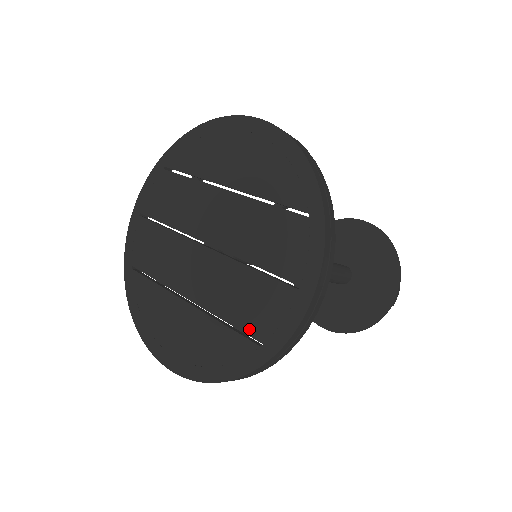
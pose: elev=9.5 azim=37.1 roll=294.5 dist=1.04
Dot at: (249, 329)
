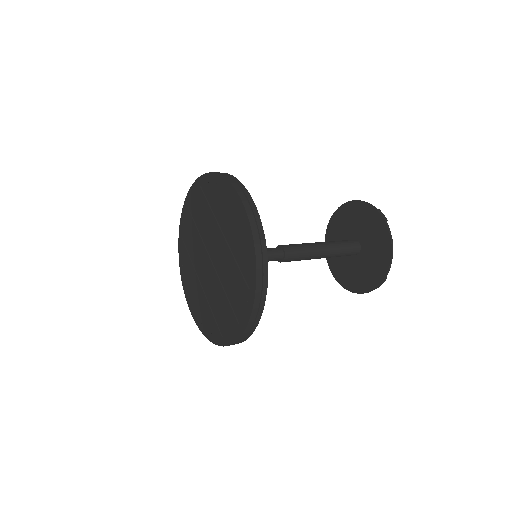
Dot at: (219, 324)
